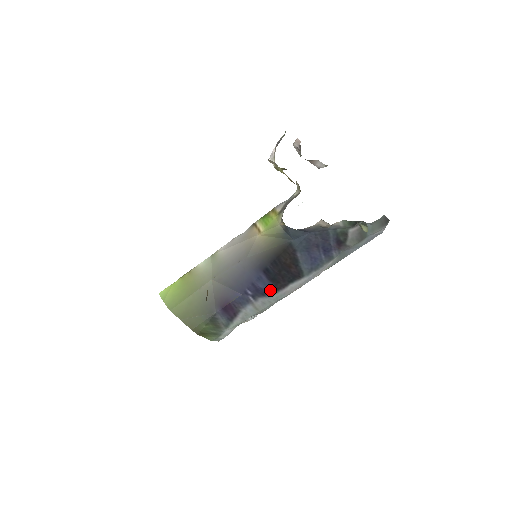
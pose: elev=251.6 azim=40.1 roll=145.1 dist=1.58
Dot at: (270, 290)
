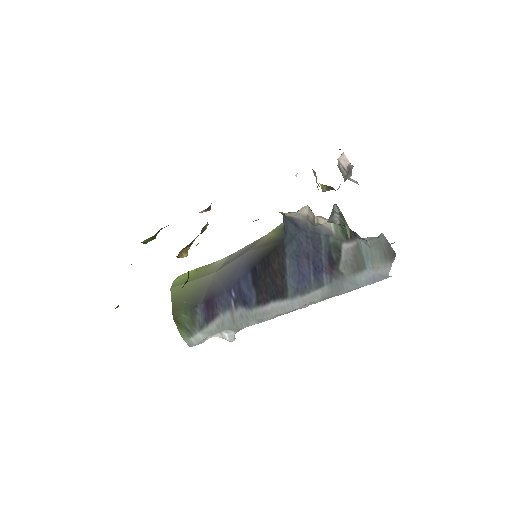
Dot at: (251, 300)
